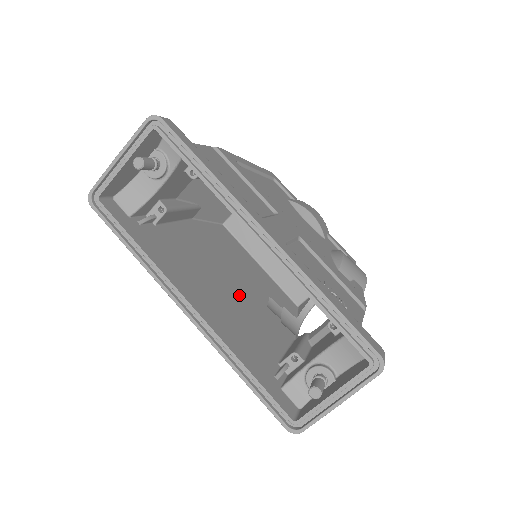
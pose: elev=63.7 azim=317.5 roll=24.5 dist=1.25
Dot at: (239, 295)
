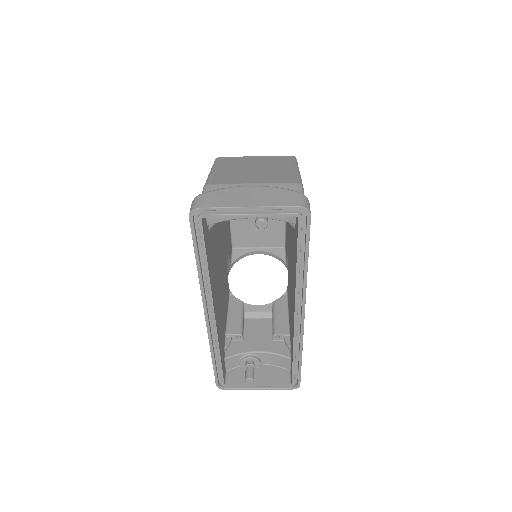
Dot at: (223, 270)
